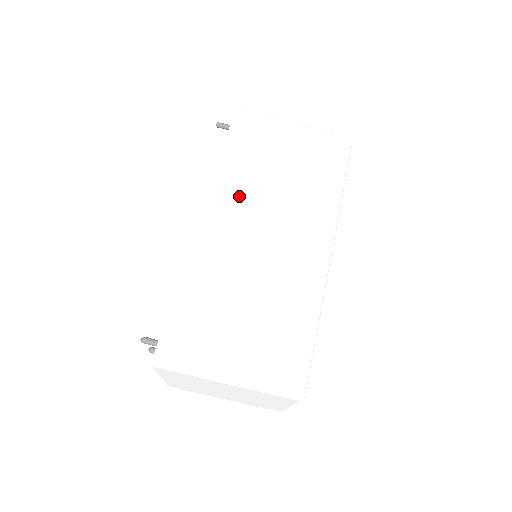
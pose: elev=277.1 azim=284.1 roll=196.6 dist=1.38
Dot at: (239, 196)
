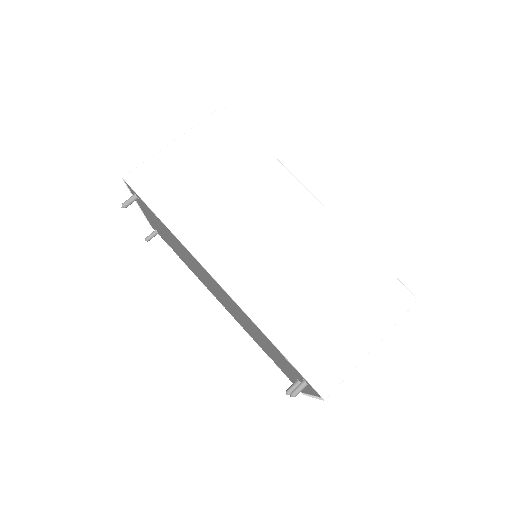
Dot at: (218, 236)
